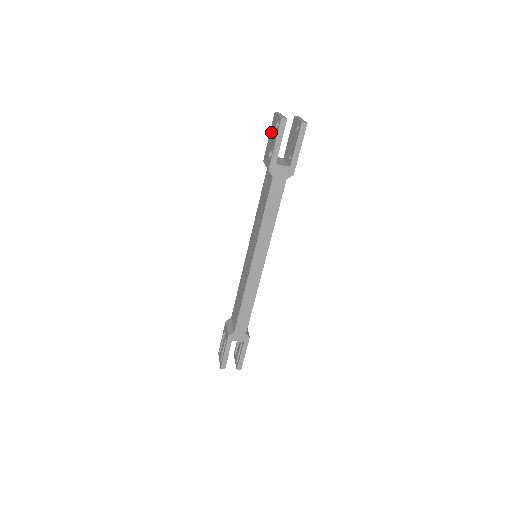
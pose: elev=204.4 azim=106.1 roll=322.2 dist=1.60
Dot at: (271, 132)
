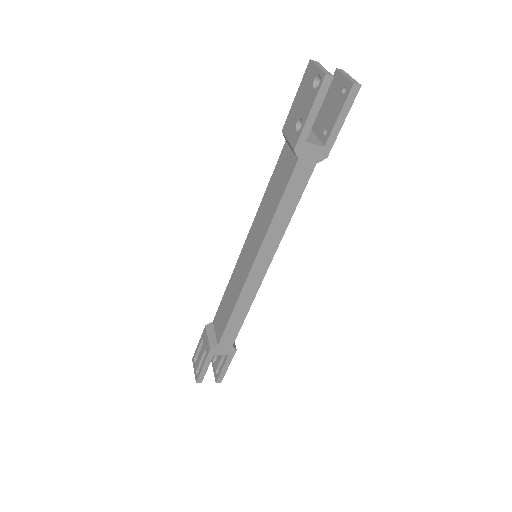
Dot at: (301, 90)
